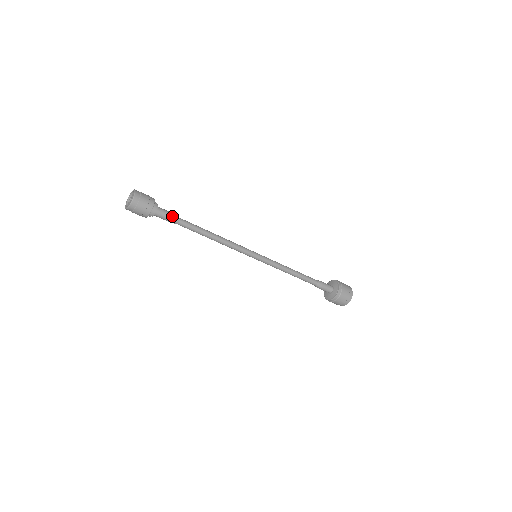
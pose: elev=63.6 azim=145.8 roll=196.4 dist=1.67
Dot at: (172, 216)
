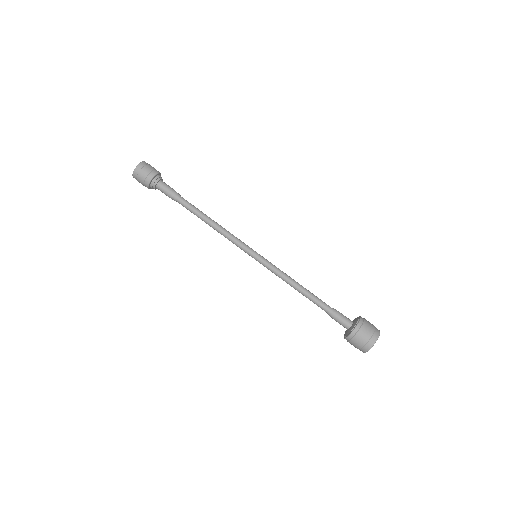
Dot at: (173, 190)
